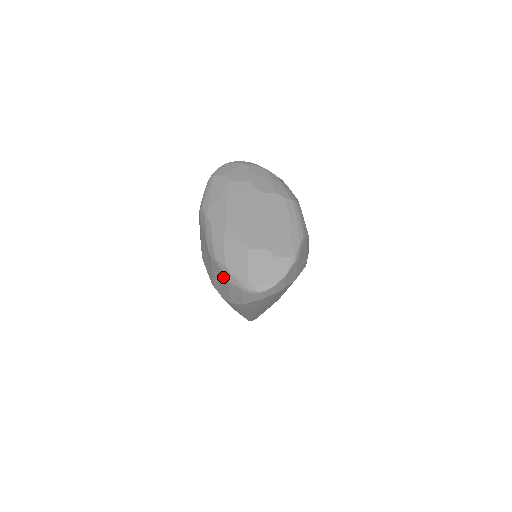
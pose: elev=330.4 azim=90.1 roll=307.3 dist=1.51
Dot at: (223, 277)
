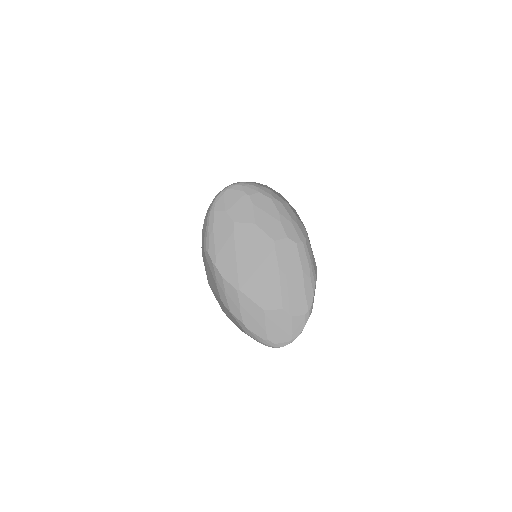
Dot at: (239, 325)
